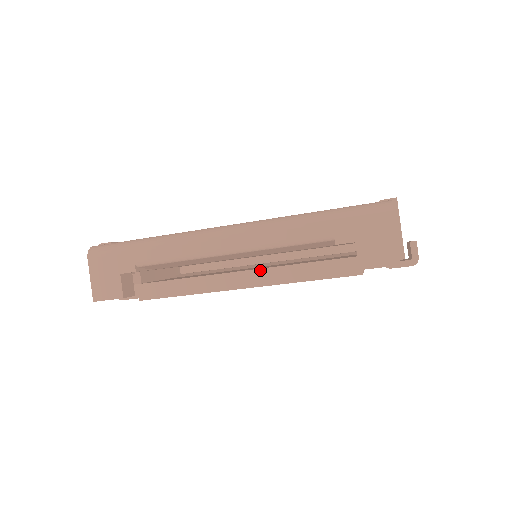
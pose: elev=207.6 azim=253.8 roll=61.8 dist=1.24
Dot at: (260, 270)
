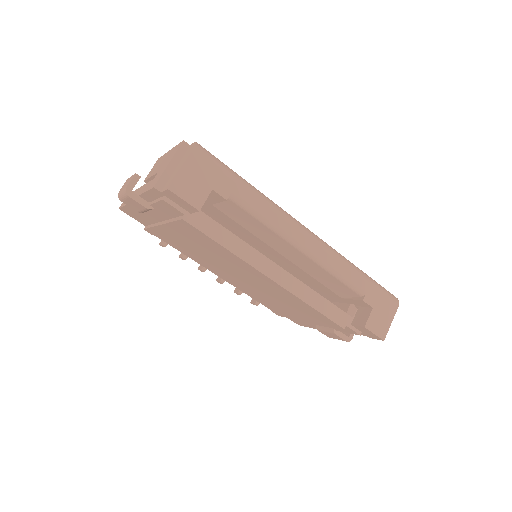
Dot at: (291, 275)
